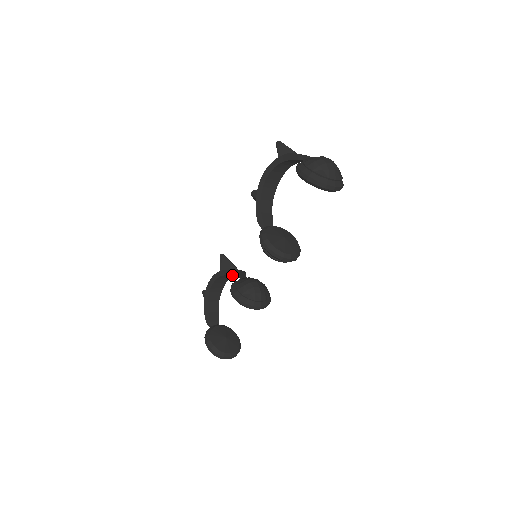
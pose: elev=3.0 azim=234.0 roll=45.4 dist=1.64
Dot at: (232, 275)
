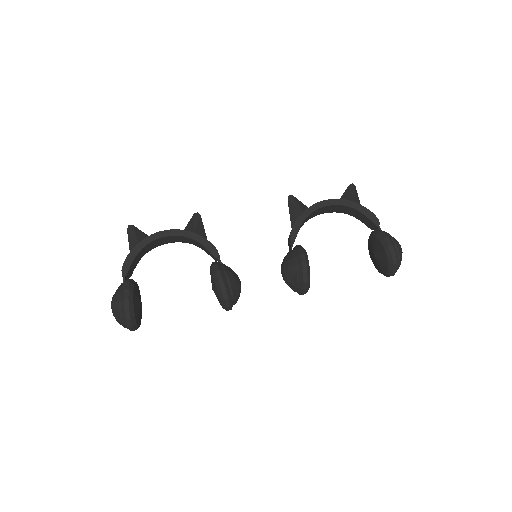
Dot at: (212, 251)
